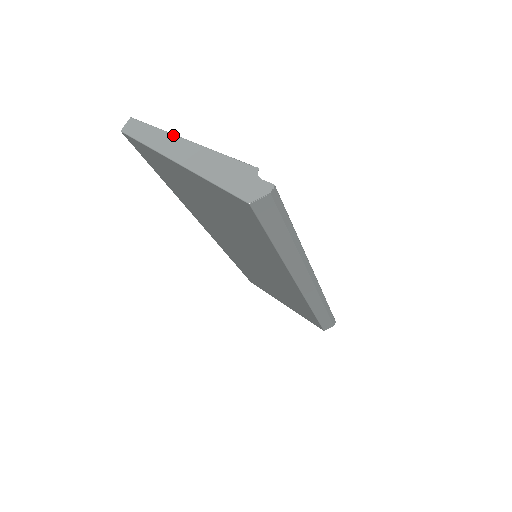
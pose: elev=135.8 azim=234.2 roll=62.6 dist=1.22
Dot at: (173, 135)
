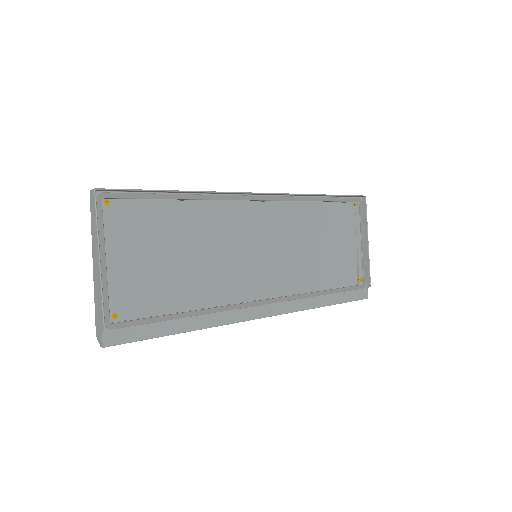
Dot at: (97, 242)
